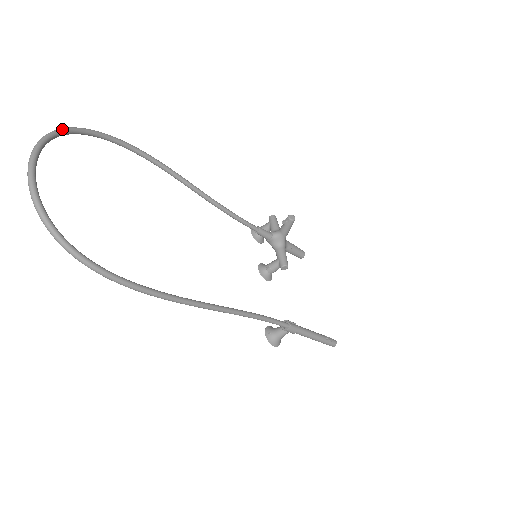
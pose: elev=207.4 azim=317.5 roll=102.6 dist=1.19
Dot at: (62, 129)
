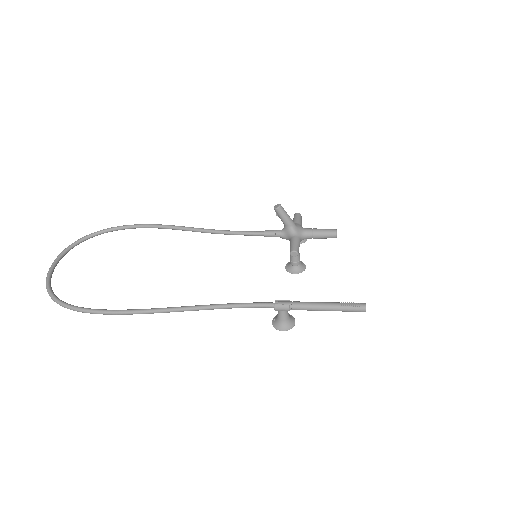
Dot at: (81, 238)
